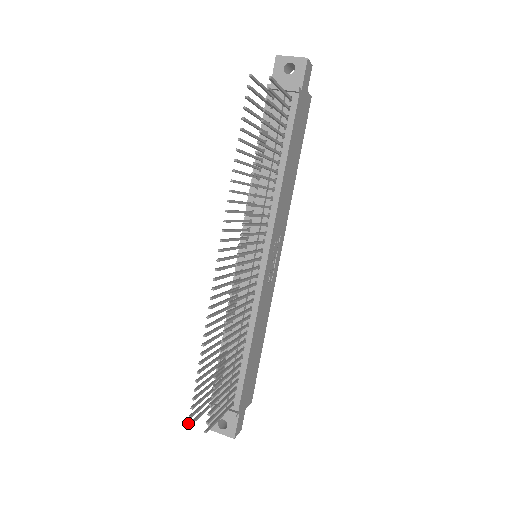
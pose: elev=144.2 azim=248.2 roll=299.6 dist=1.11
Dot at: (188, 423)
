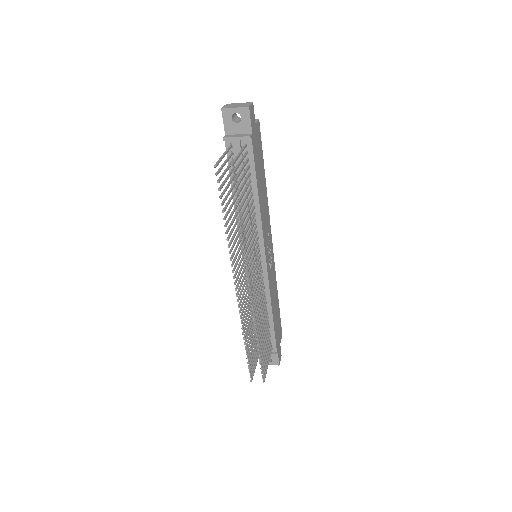
Dot at: (250, 380)
